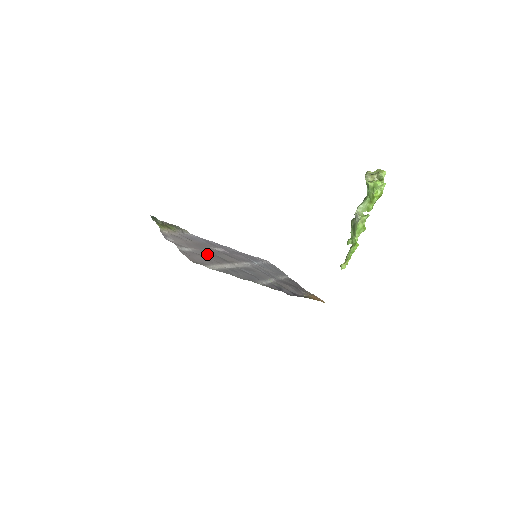
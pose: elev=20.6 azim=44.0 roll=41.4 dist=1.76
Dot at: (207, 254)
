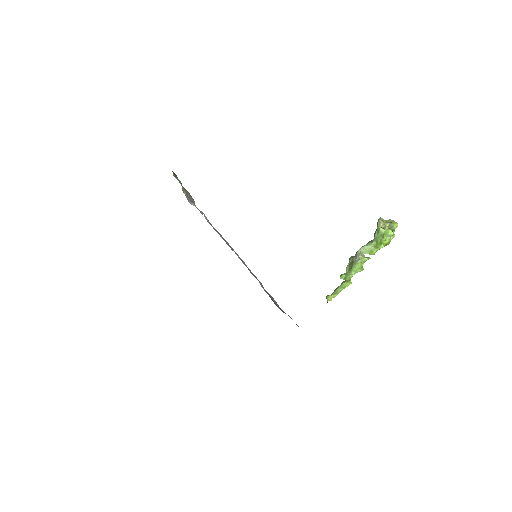
Dot at: occluded
